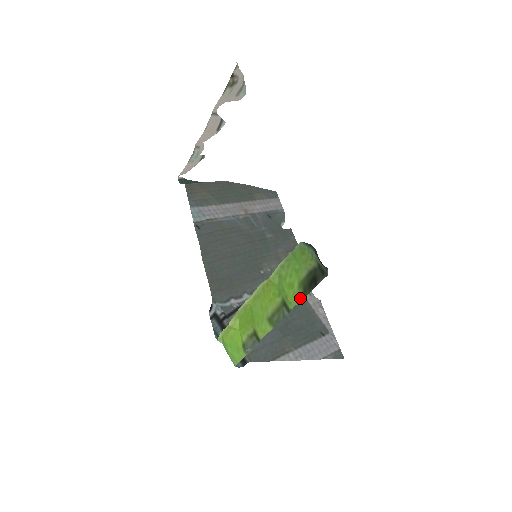
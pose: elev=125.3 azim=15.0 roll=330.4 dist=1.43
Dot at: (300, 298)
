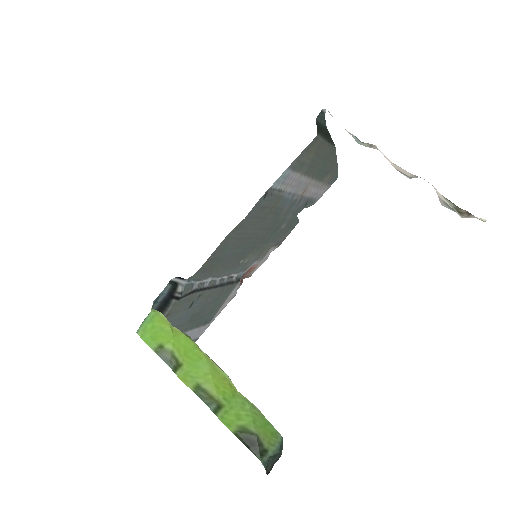
Dot at: (231, 428)
